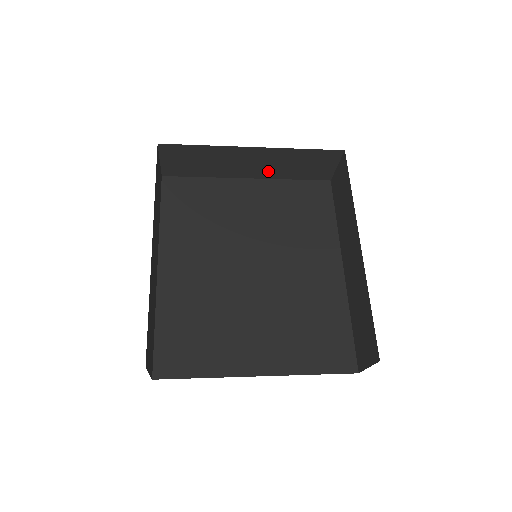
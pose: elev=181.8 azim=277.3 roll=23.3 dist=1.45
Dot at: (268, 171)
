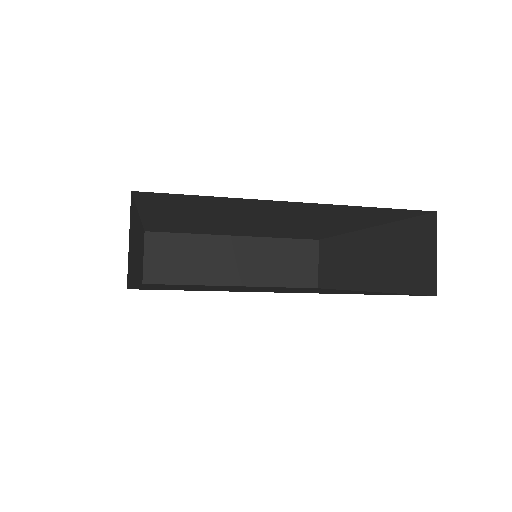
Dot at: (253, 274)
